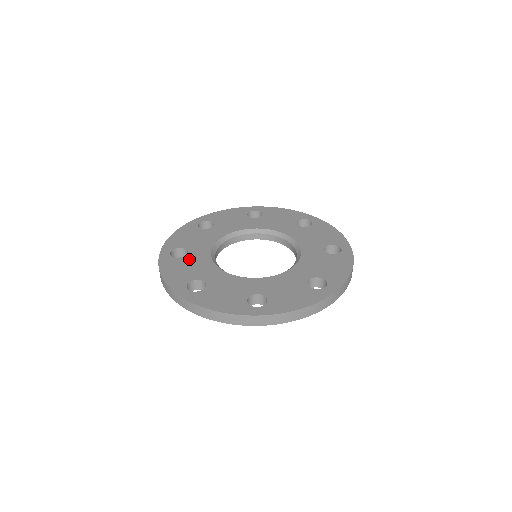
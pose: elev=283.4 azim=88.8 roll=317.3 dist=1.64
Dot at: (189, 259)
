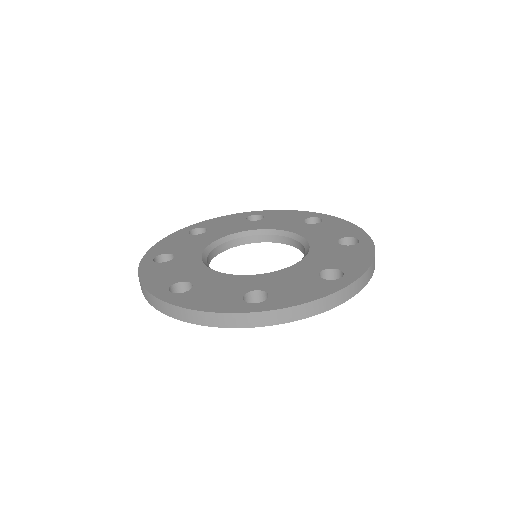
Dot at: (175, 263)
